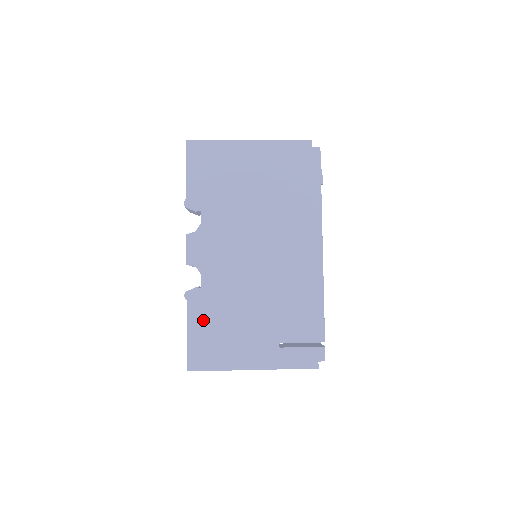
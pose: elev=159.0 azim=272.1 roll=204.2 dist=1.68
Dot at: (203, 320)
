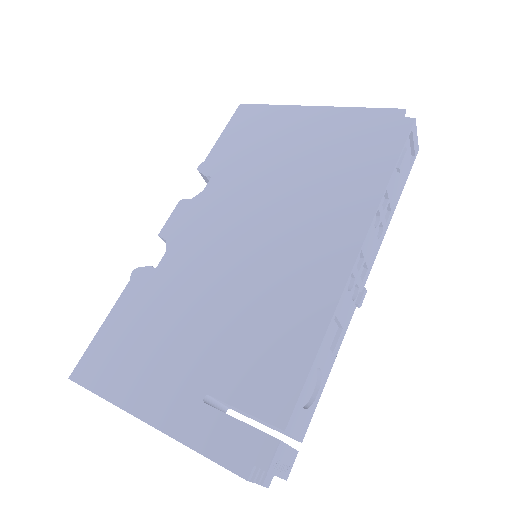
Dot at: (131, 312)
